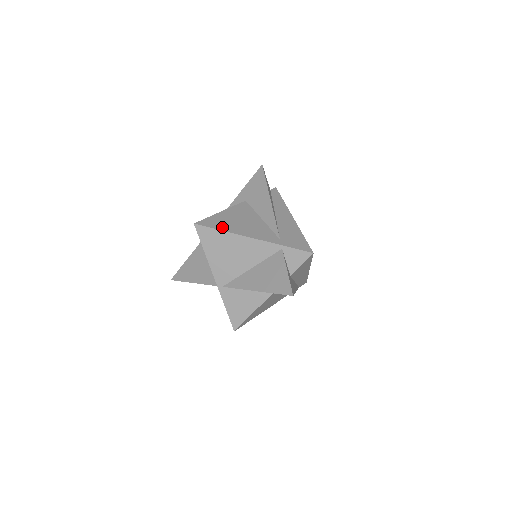
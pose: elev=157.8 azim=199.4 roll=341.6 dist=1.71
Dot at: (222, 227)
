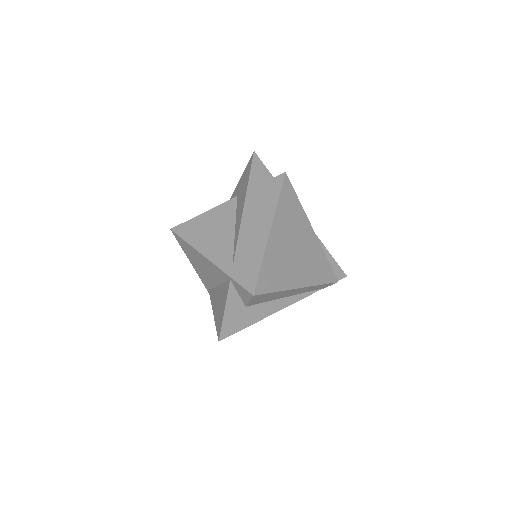
Dot at: (190, 238)
